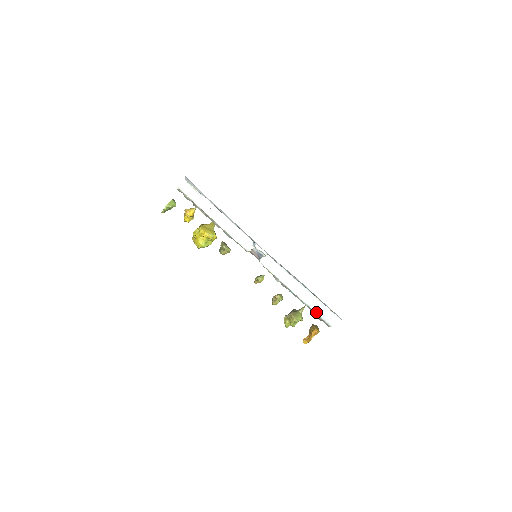
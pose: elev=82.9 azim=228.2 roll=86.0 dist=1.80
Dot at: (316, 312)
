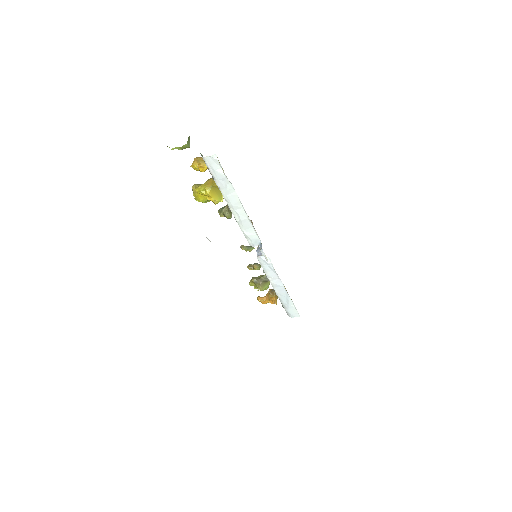
Dot at: (284, 305)
